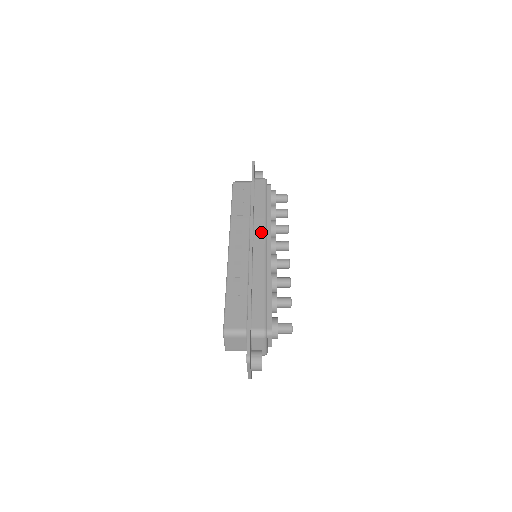
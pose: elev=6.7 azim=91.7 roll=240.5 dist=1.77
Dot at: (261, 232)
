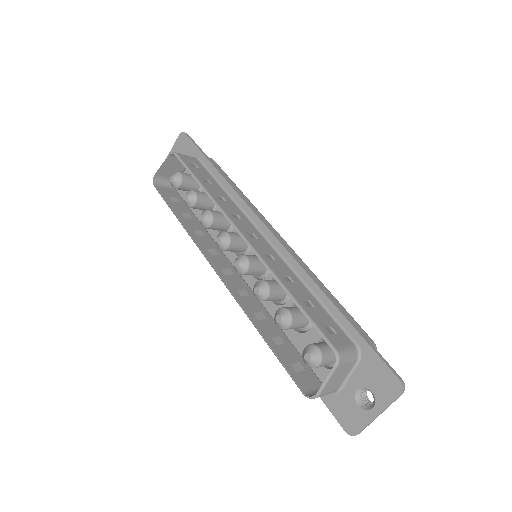
Dot at: (264, 219)
